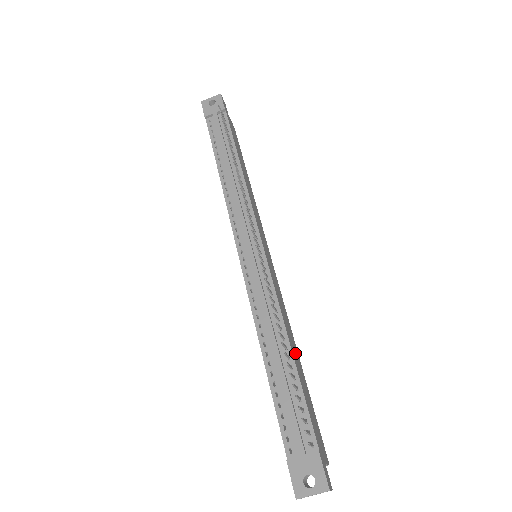
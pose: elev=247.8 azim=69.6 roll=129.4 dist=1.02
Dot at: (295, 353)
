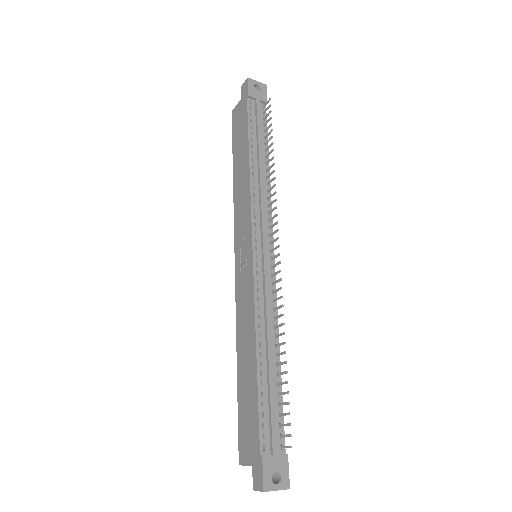
Dot at: occluded
